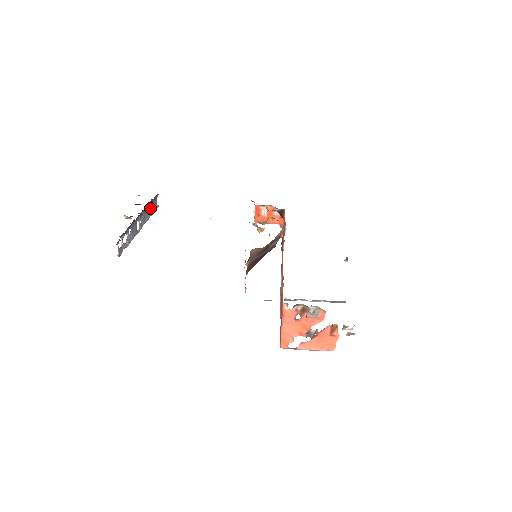
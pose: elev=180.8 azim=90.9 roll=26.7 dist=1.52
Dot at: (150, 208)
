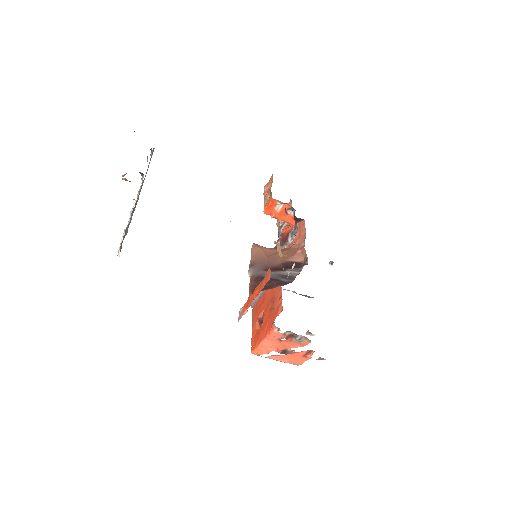
Dot at: occluded
